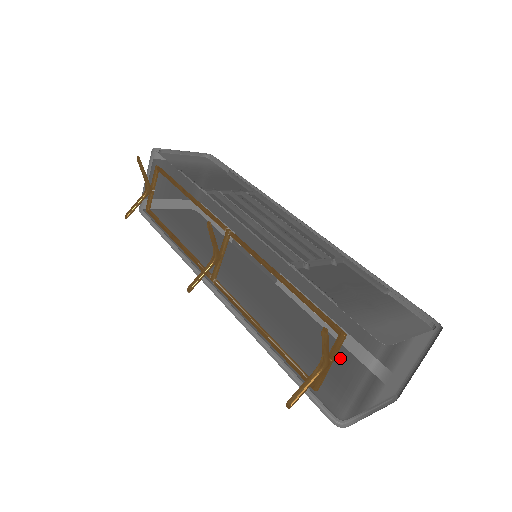
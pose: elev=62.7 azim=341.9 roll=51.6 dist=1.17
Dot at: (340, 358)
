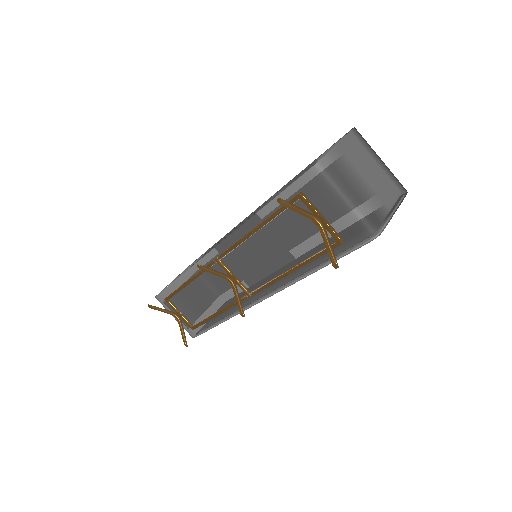
Dot at: (321, 208)
